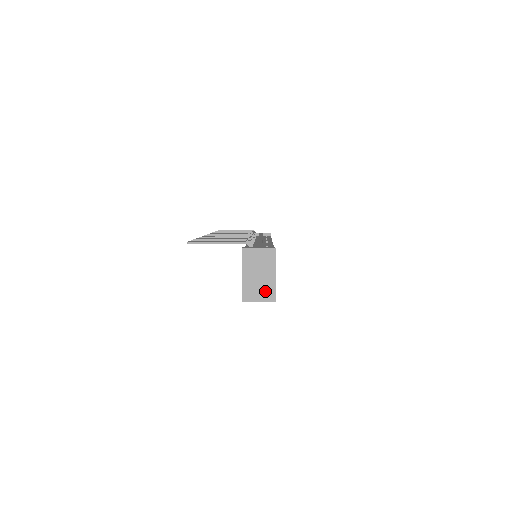
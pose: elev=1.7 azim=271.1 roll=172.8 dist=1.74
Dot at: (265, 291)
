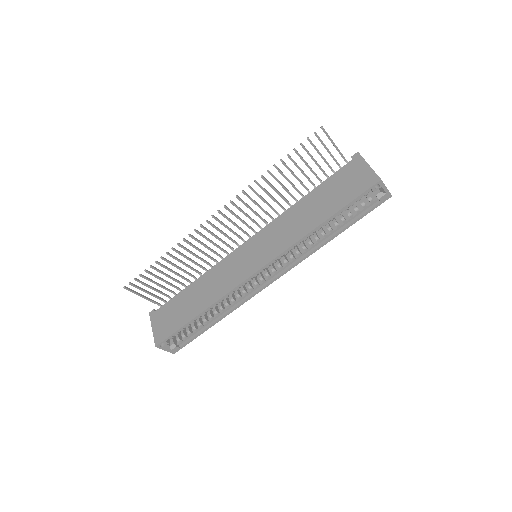
Dot at: occluded
